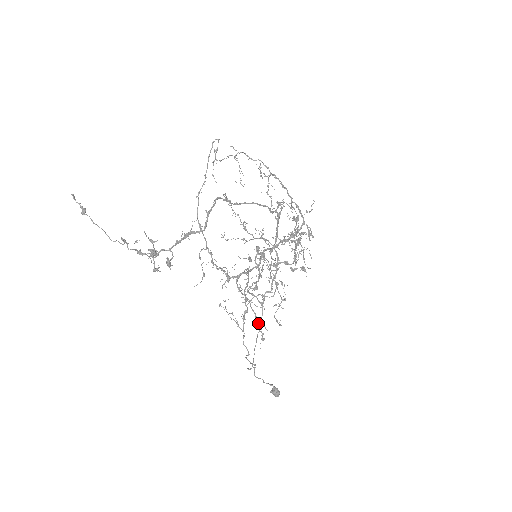
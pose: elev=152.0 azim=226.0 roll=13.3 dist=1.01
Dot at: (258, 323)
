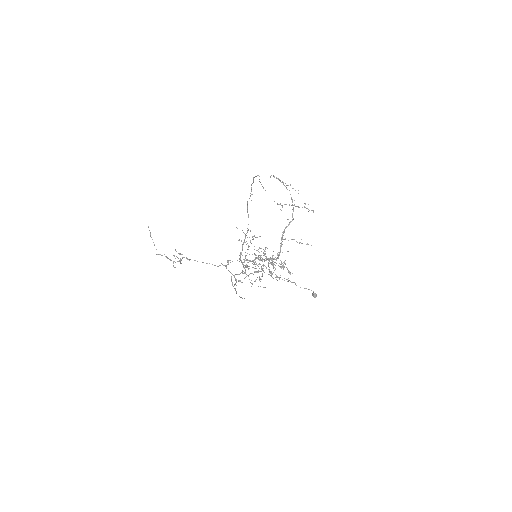
Dot at: (252, 284)
